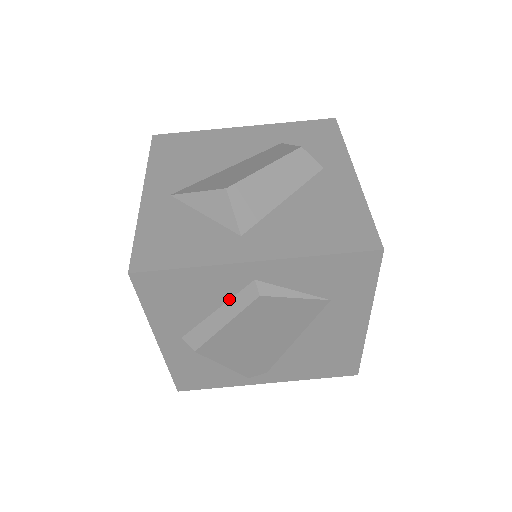
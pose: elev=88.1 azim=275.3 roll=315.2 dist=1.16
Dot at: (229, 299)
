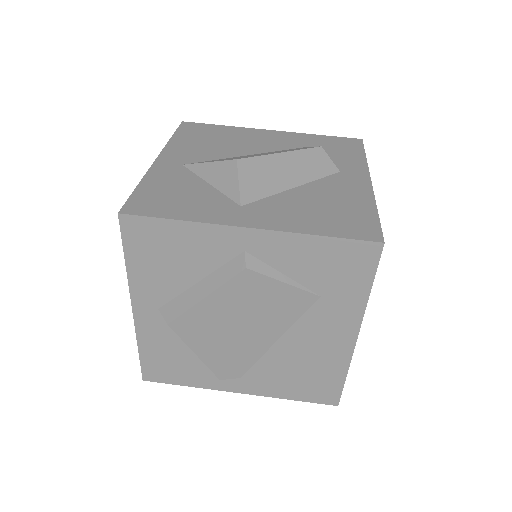
Dot at: (215, 270)
